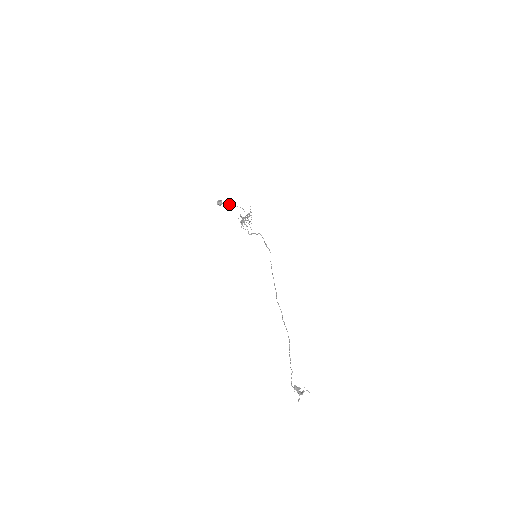
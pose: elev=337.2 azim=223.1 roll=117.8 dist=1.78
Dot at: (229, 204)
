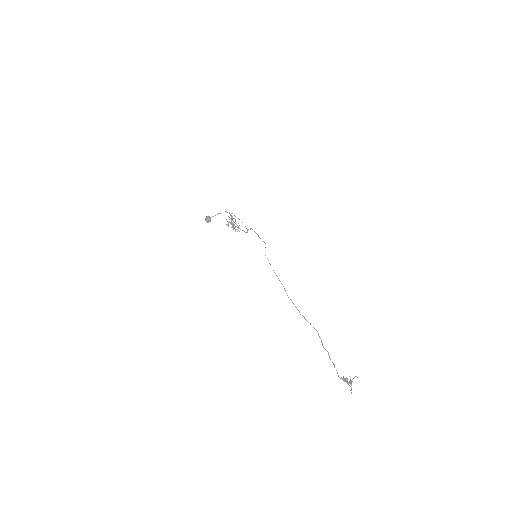
Dot at: occluded
